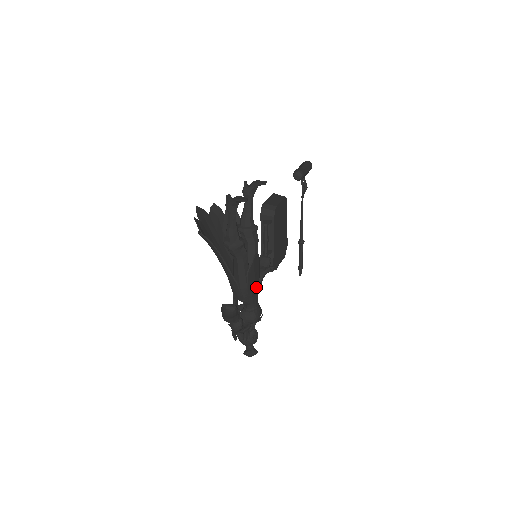
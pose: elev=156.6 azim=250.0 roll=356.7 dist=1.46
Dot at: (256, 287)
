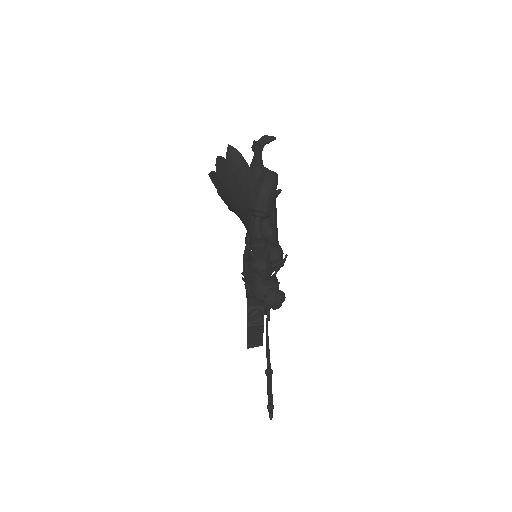
Dot at: occluded
